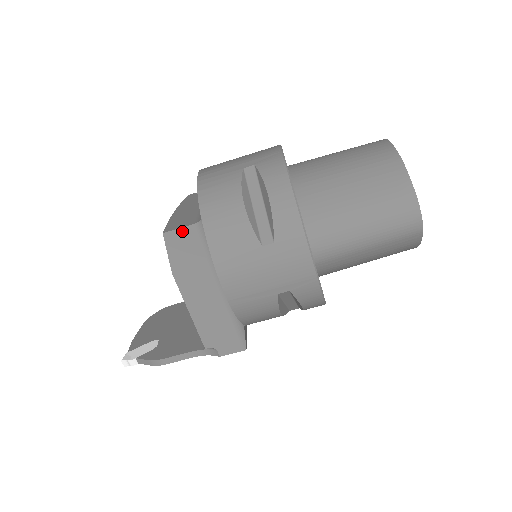
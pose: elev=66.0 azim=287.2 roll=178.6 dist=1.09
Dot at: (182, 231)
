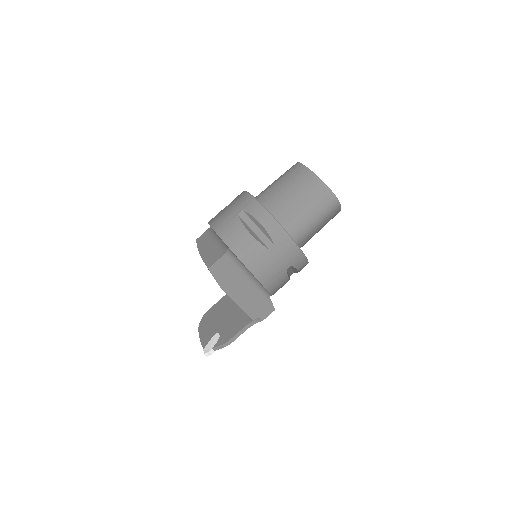
Dot at: (218, 262)
